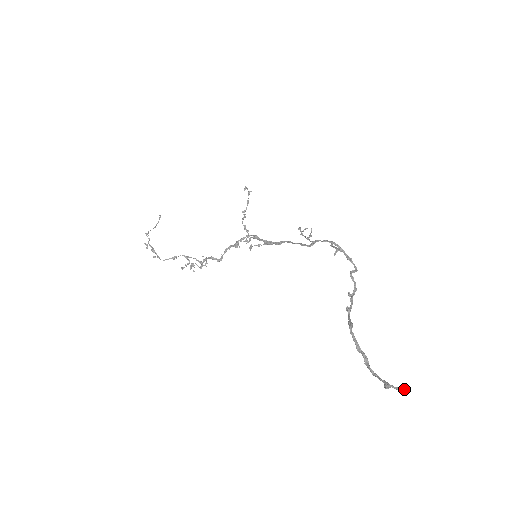
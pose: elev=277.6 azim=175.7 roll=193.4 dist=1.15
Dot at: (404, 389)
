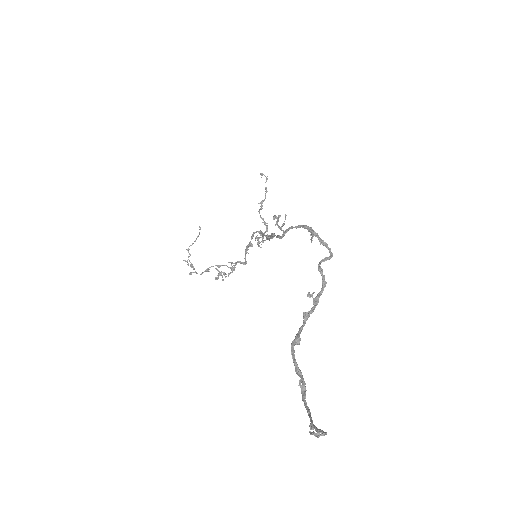
Dot at: (319, 434)
